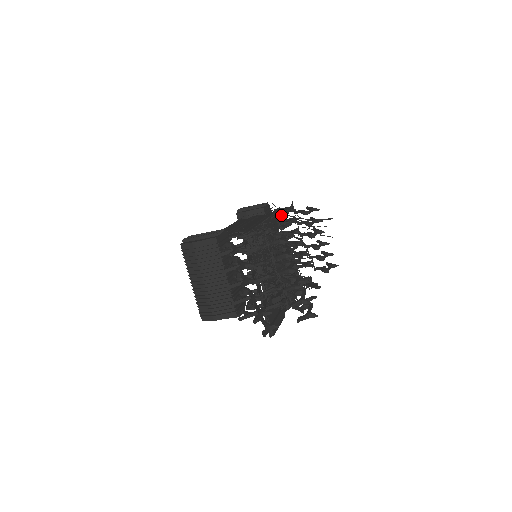
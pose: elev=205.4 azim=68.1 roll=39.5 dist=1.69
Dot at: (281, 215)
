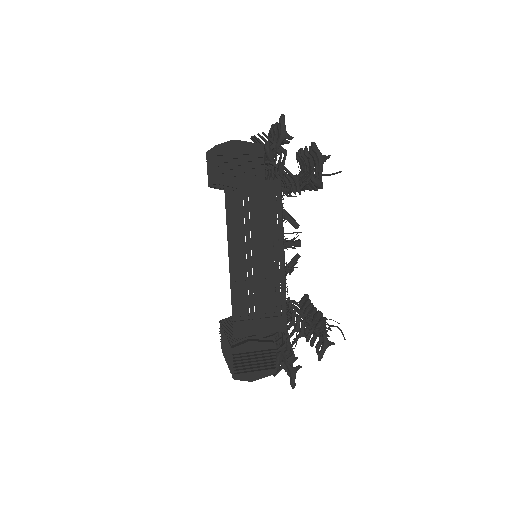
Dot at: (287, 191)
